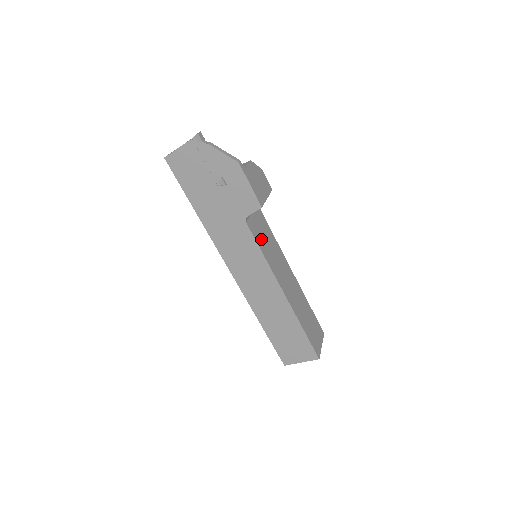
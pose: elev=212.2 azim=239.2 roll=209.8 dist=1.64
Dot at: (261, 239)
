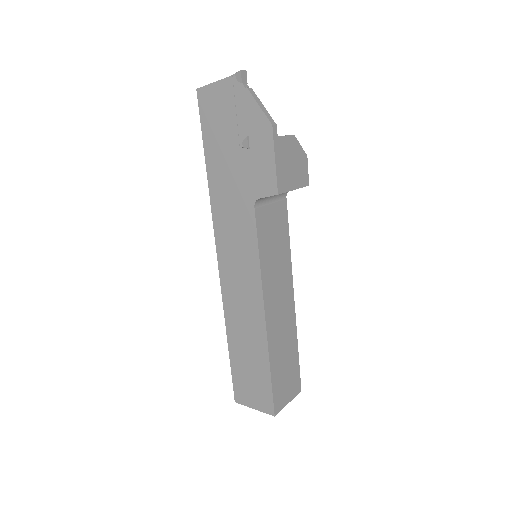
Dot at: (267, 236)
